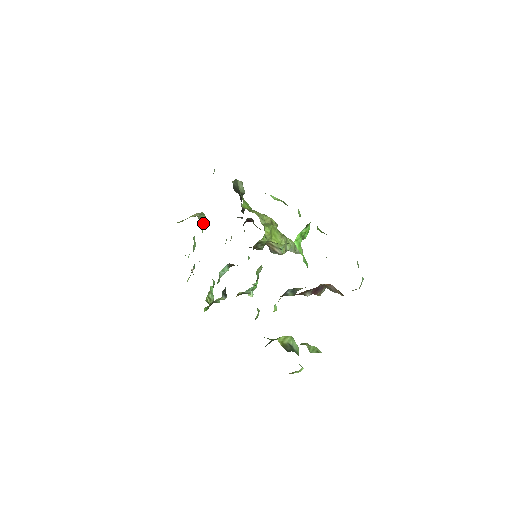
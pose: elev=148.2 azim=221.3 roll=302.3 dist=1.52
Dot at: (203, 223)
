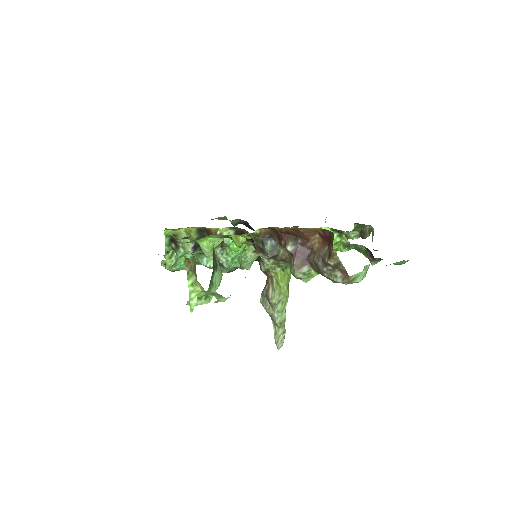
Dot at: occluded
